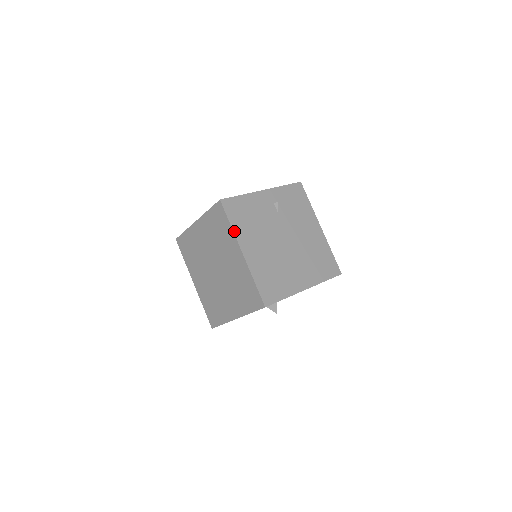
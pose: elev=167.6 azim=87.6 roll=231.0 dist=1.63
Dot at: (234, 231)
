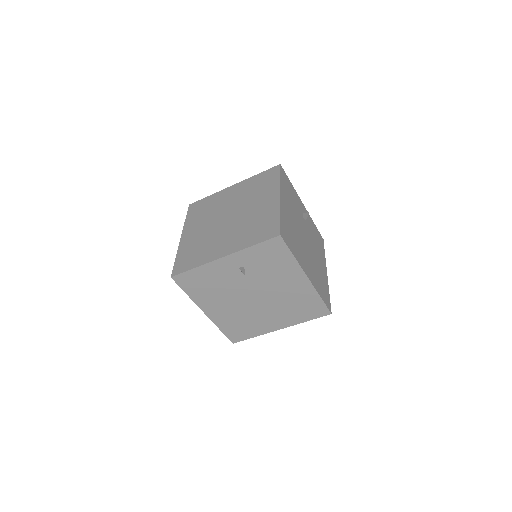
Dot at: (192, 299)
